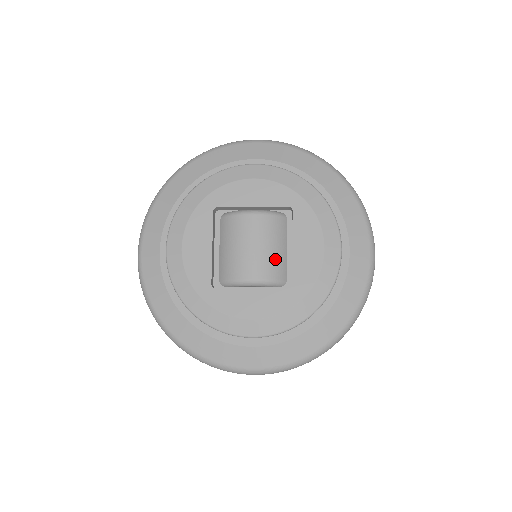
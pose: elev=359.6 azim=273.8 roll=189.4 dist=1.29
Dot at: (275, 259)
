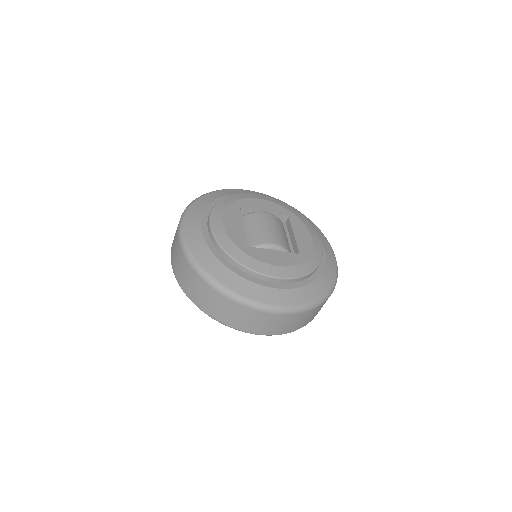
Dot at: (284, 239)
